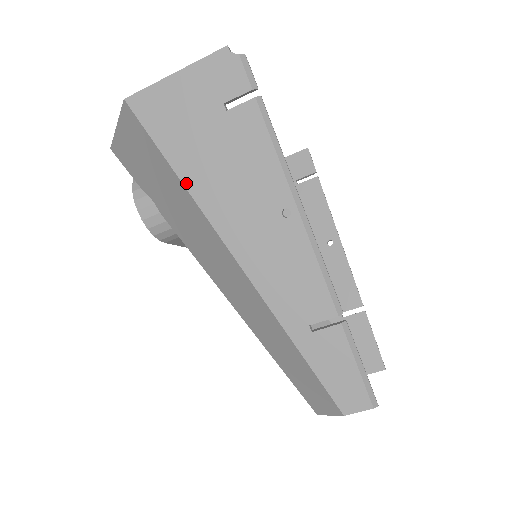
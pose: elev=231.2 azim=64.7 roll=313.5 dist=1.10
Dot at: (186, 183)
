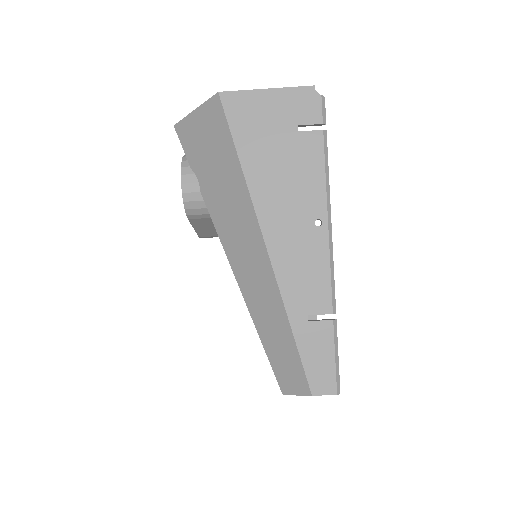
Dot at: (246, 174)
